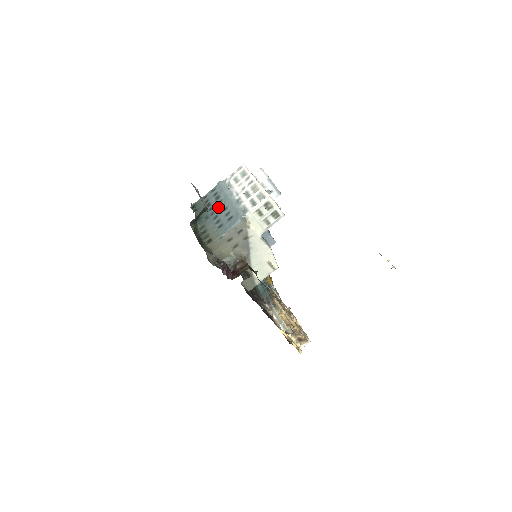
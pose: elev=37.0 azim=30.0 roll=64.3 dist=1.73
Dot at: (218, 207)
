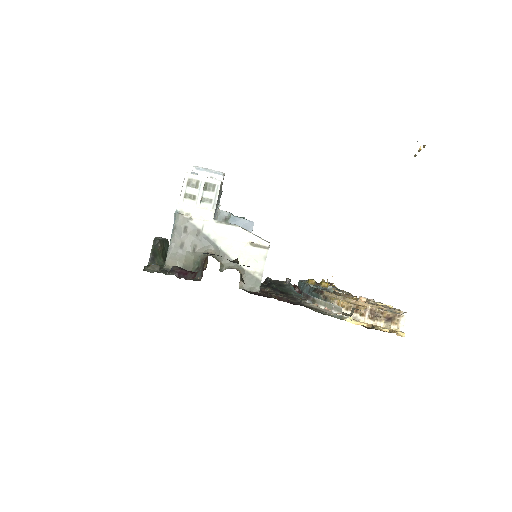
Dot at: occluded
